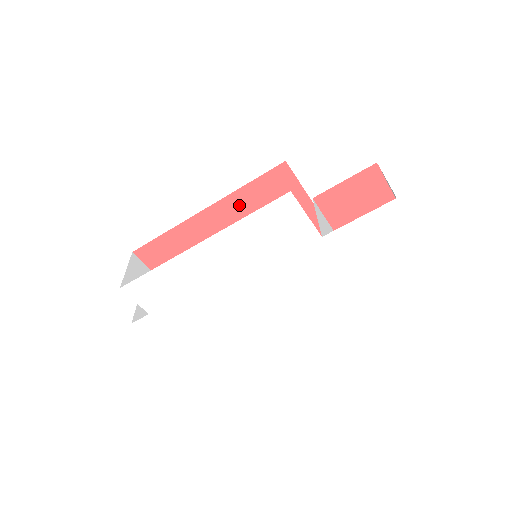
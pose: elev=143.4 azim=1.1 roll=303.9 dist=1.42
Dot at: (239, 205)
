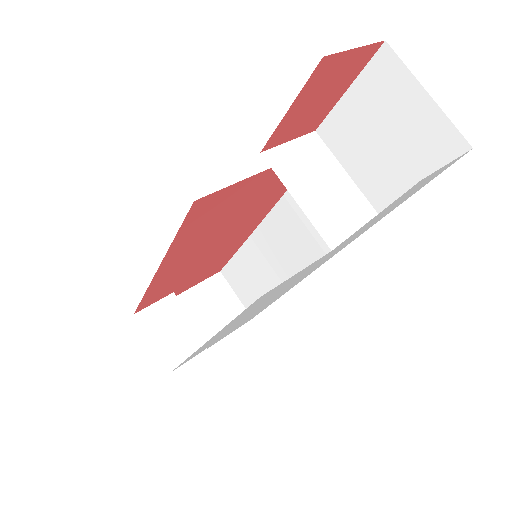
Dot at: (186, 243)
